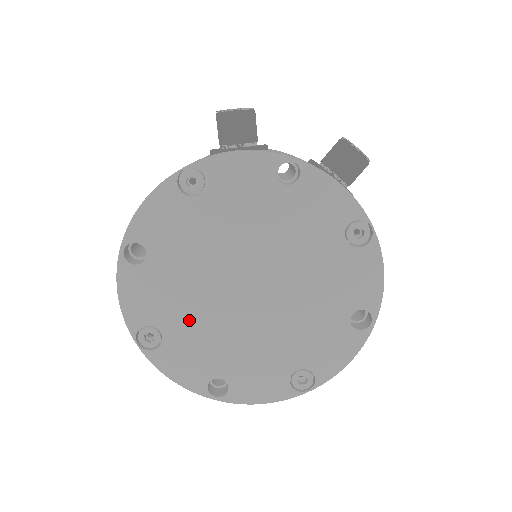
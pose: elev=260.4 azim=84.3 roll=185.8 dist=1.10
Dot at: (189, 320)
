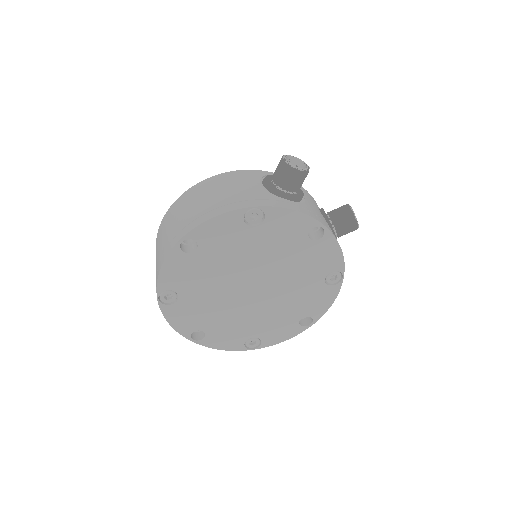
Dot at: (202, 294)
